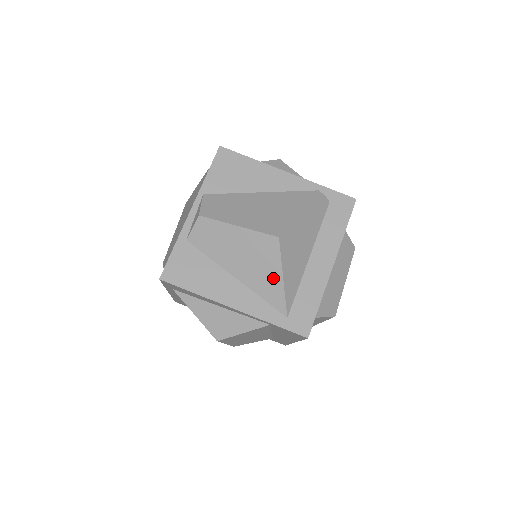
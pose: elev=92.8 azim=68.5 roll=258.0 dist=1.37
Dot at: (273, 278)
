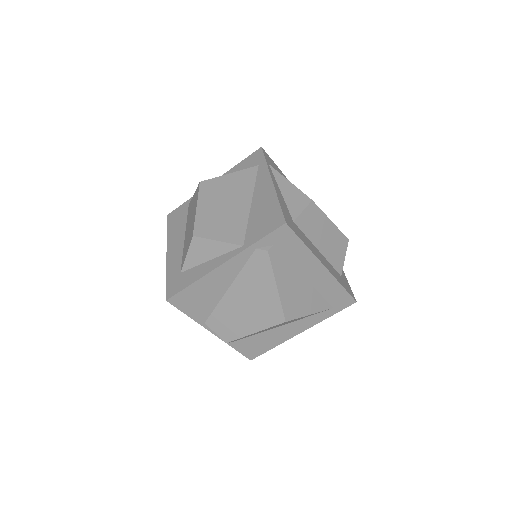
Dot at: occluded
